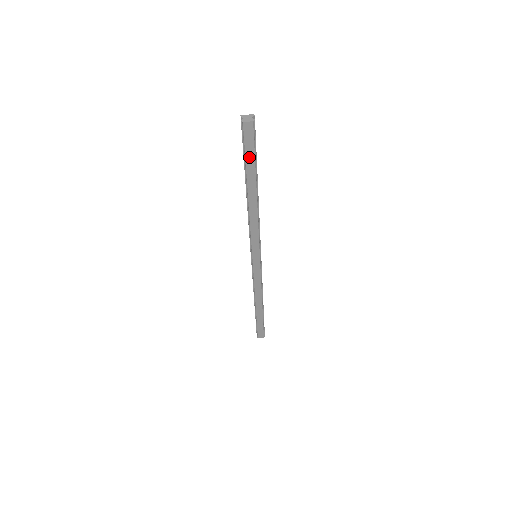
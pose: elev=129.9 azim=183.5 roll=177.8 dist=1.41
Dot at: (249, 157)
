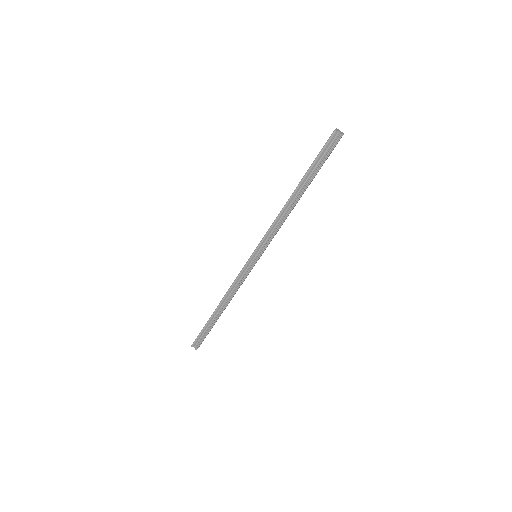
Dot at: occluded
